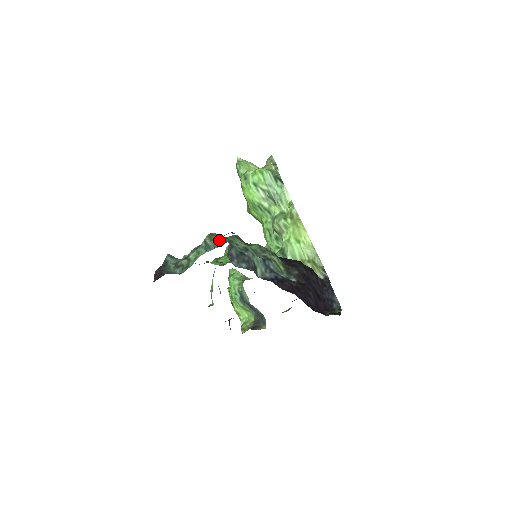
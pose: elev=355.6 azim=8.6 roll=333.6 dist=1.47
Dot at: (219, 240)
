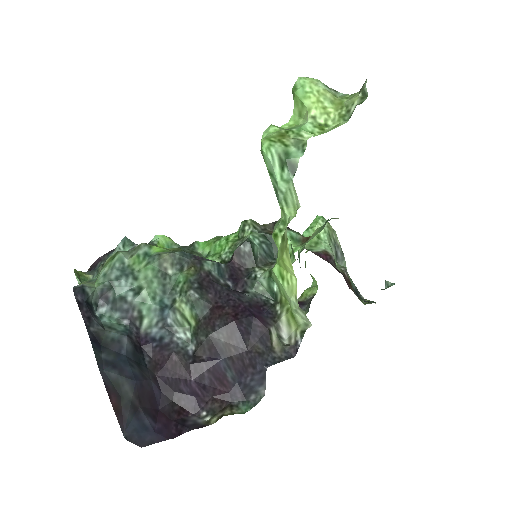
Dot at: (100, 275)
